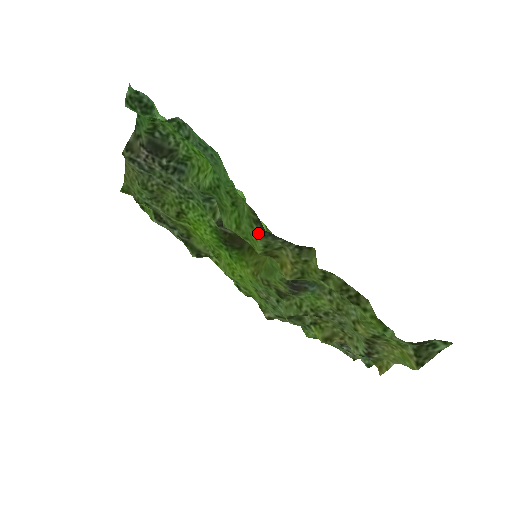
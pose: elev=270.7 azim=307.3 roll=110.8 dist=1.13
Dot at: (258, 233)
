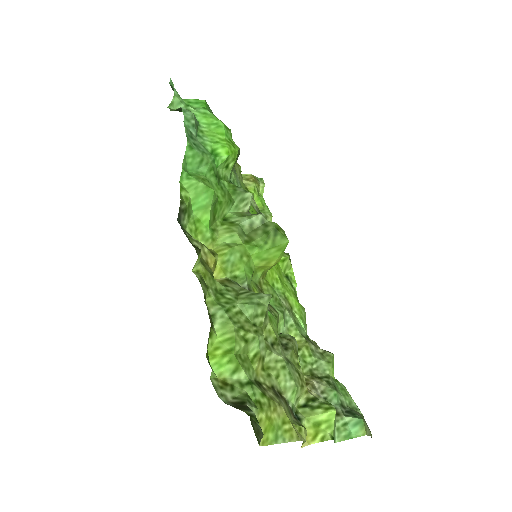
Dot at: (185, 223)
